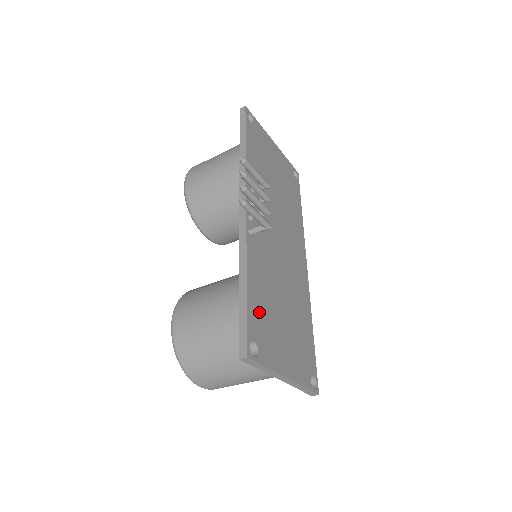
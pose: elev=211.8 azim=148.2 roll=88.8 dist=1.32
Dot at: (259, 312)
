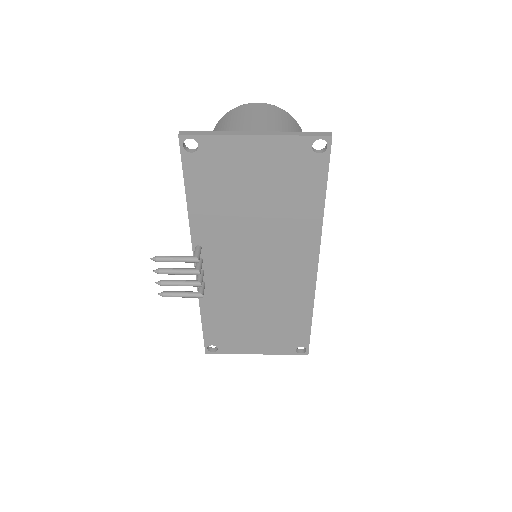
Dot at: (218, 329)
